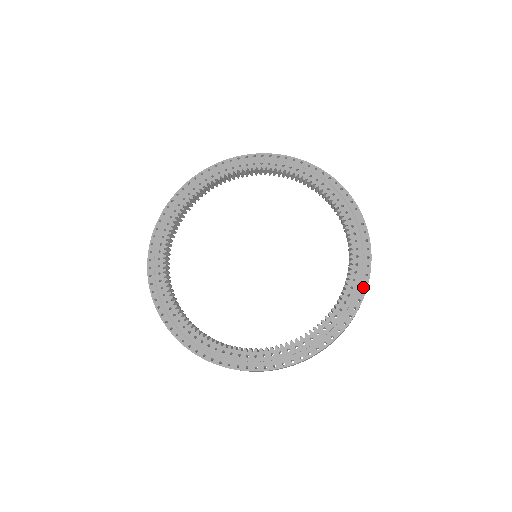
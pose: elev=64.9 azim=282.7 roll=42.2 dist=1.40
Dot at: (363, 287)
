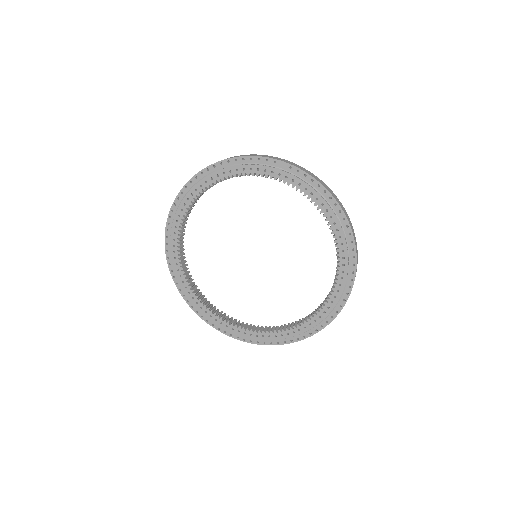
Dot at: (337, 208)
